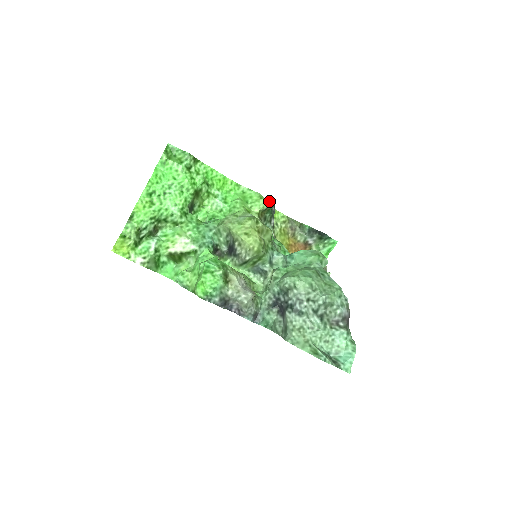
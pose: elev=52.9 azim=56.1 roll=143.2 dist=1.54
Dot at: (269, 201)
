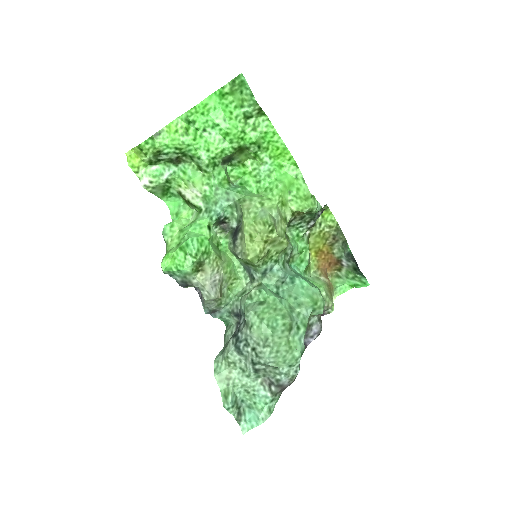
Dot at: (314, 207)
